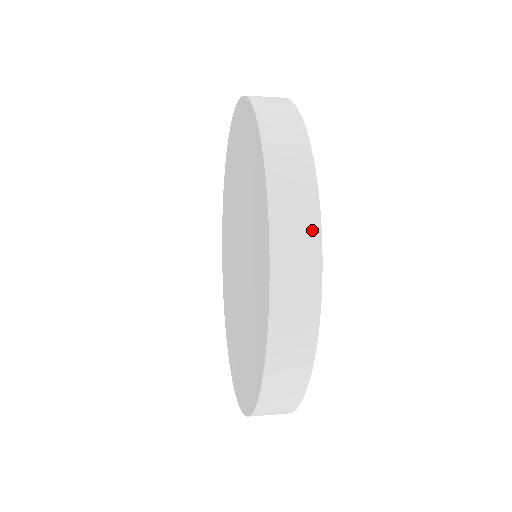
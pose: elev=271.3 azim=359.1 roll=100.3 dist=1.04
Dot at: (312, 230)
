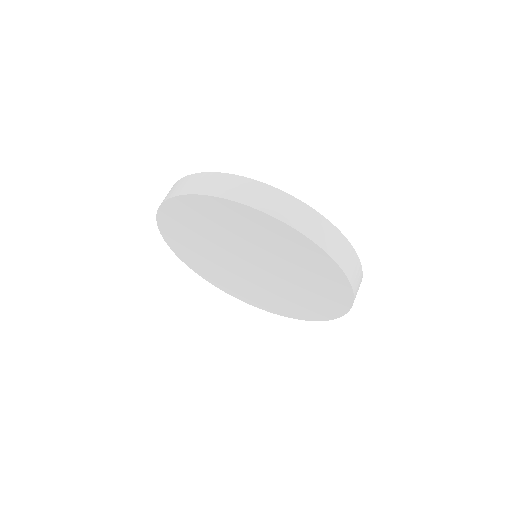
Dot at: (354, 256)
